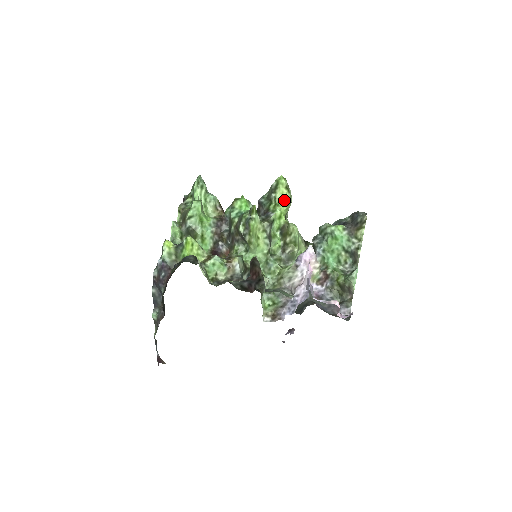
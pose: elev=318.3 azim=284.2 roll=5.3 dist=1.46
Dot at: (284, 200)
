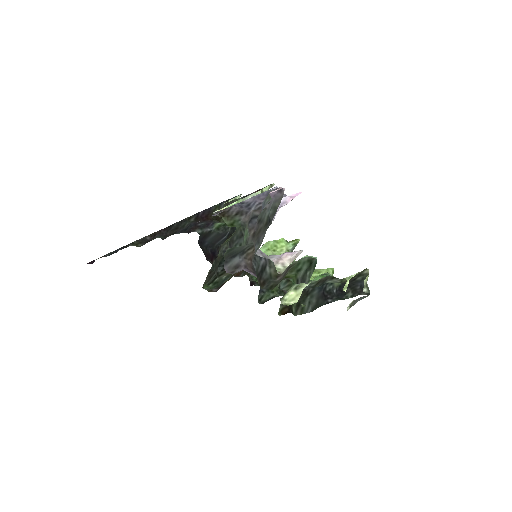
Dot at: (317, 273)
